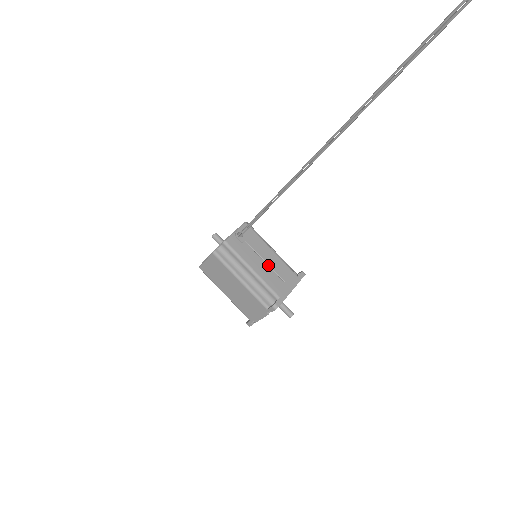
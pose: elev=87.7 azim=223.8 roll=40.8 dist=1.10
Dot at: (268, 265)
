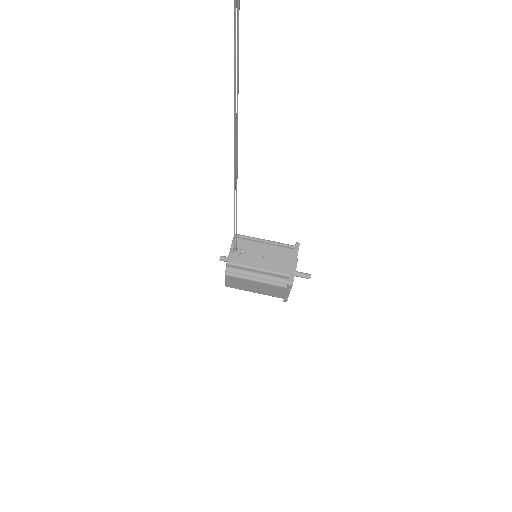
Dot at: (268, 257)
